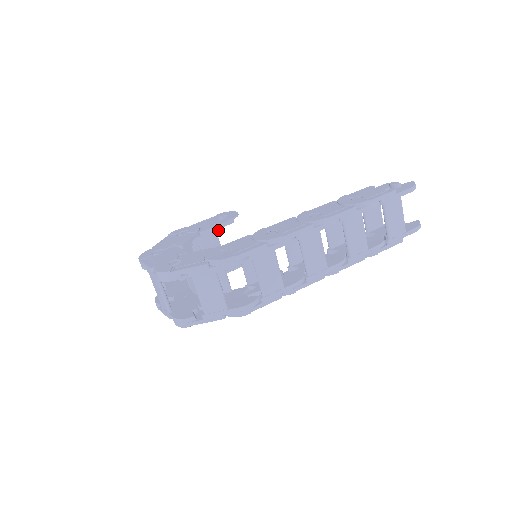
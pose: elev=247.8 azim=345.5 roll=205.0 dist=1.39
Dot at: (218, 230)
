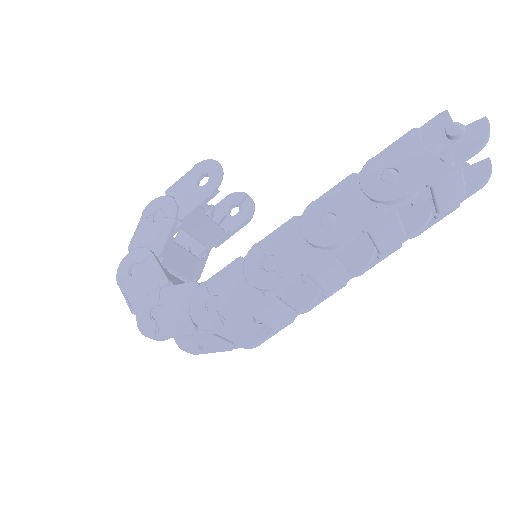
Dot at: (201, 208)
